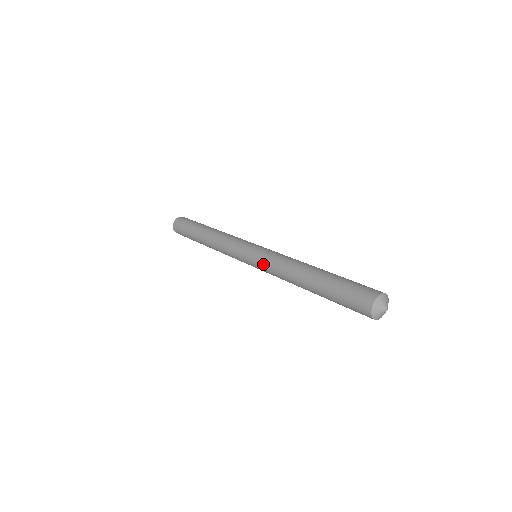
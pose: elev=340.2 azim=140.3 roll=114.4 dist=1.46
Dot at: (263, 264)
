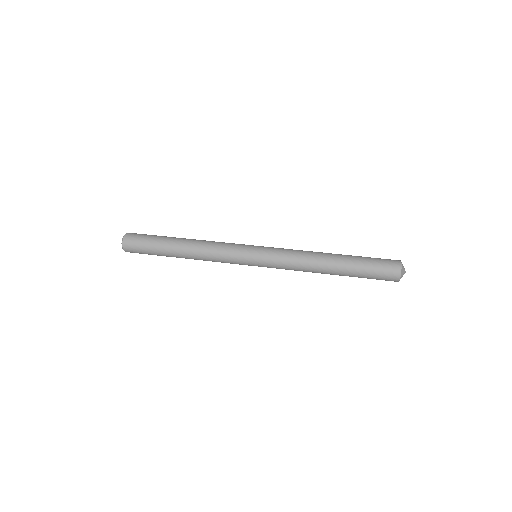
Dot at: occluded
